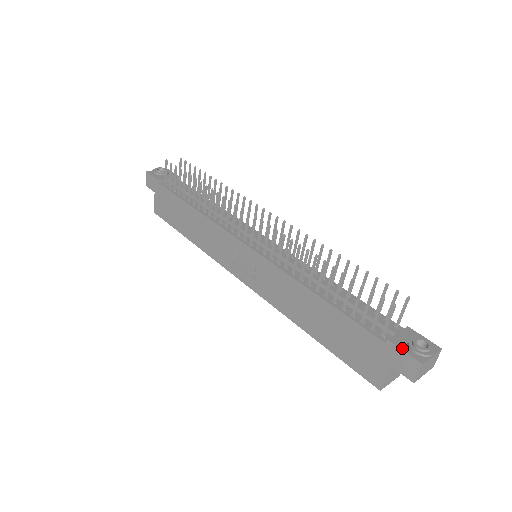
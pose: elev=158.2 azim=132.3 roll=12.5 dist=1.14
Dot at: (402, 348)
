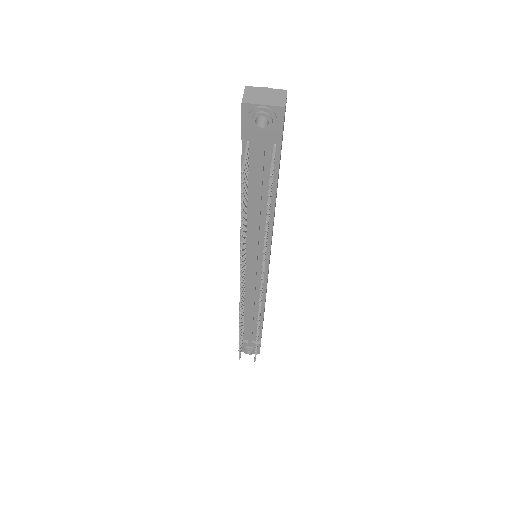
Dot at: occluded
